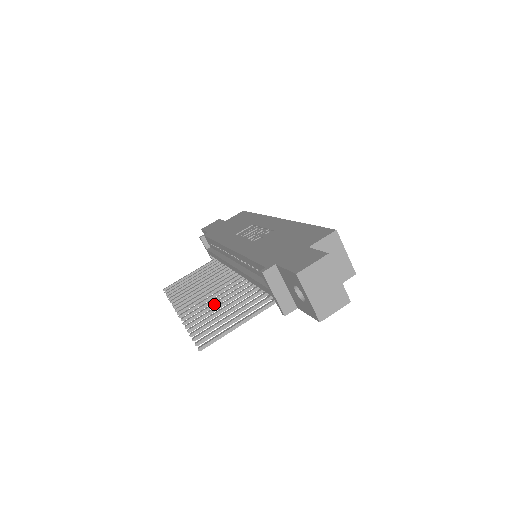
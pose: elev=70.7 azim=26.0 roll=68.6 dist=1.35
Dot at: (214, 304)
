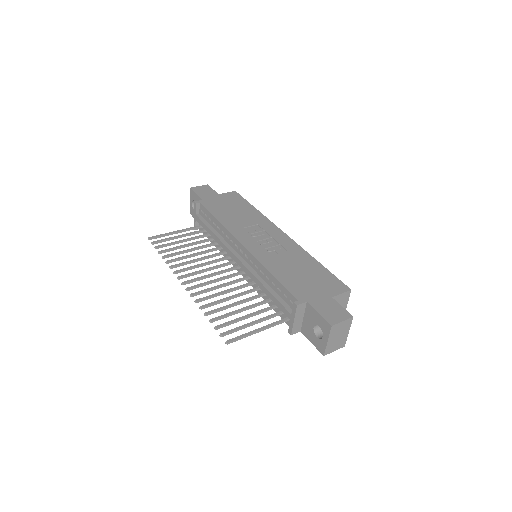
Dot at: (223, 293)
